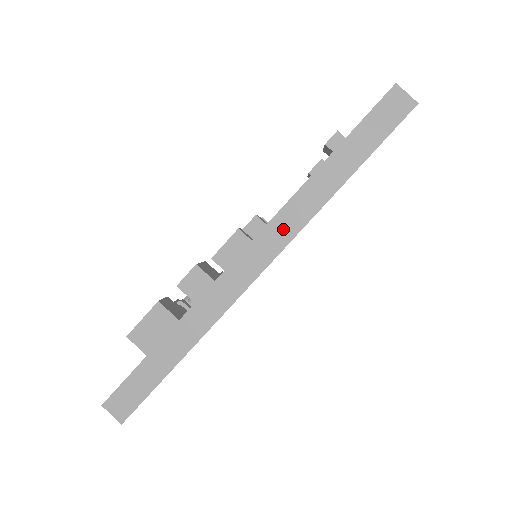
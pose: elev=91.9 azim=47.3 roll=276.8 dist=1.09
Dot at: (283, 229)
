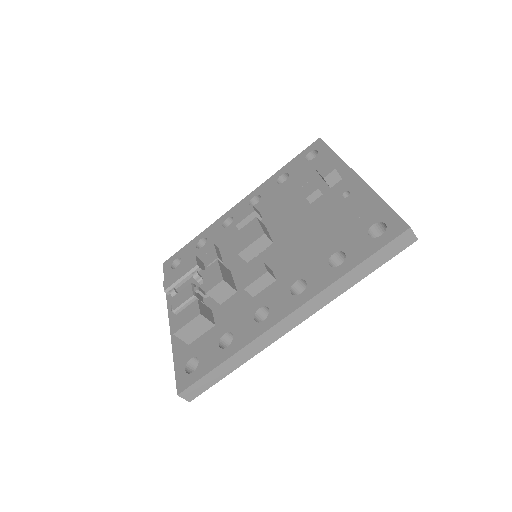
Dot at: (316, 305)
